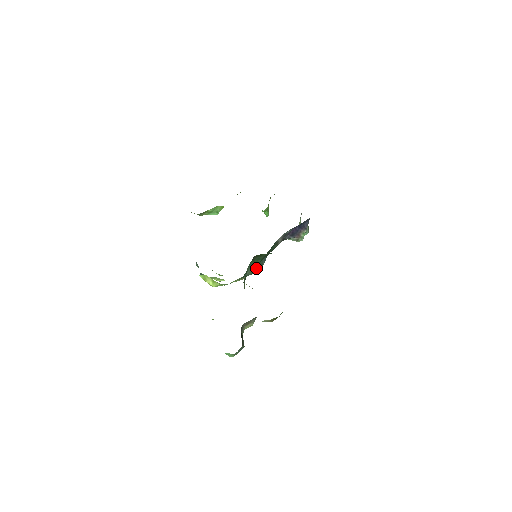
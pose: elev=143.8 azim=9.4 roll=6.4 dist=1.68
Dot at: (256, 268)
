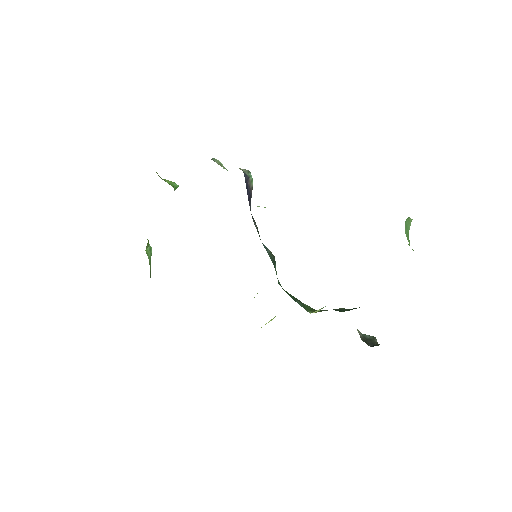
Dot at: (274, 266)
